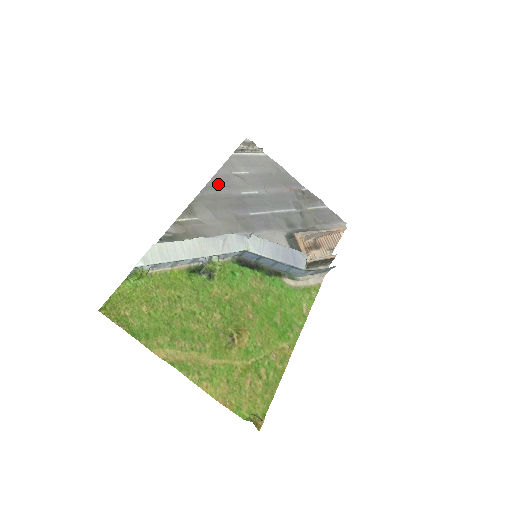
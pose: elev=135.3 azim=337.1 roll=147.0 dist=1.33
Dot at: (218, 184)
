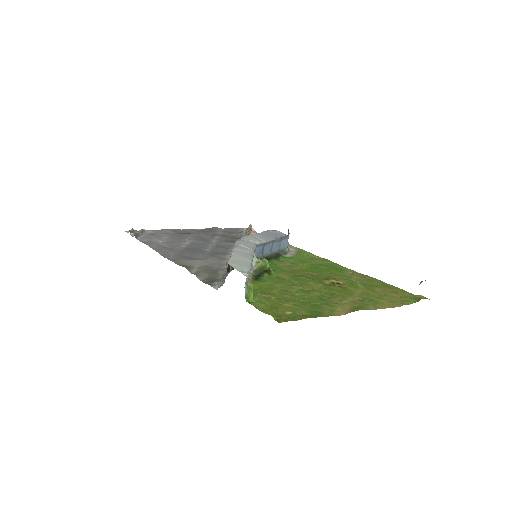
Dot at: (165, 251)
